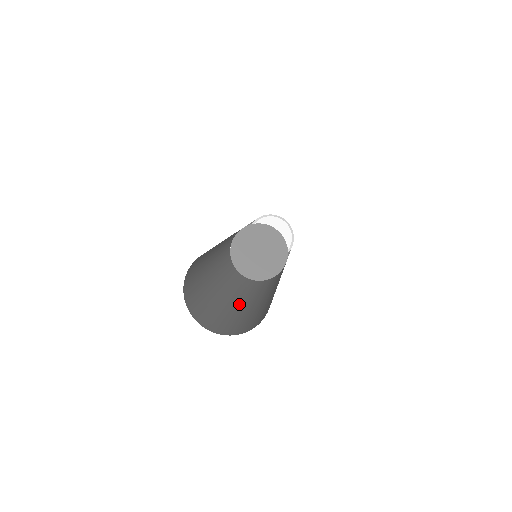
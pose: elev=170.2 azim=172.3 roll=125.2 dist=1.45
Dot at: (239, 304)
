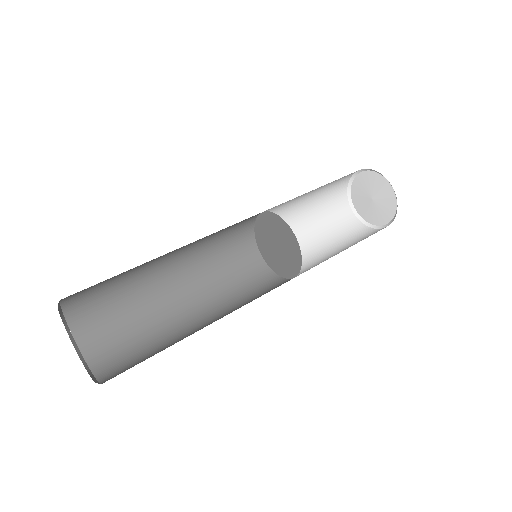
Dot at: (181, 316)
